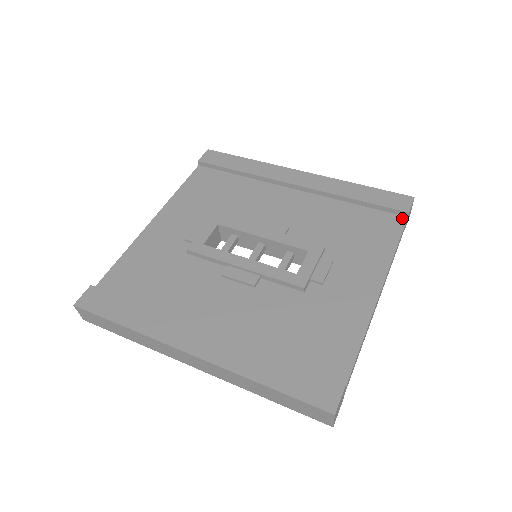
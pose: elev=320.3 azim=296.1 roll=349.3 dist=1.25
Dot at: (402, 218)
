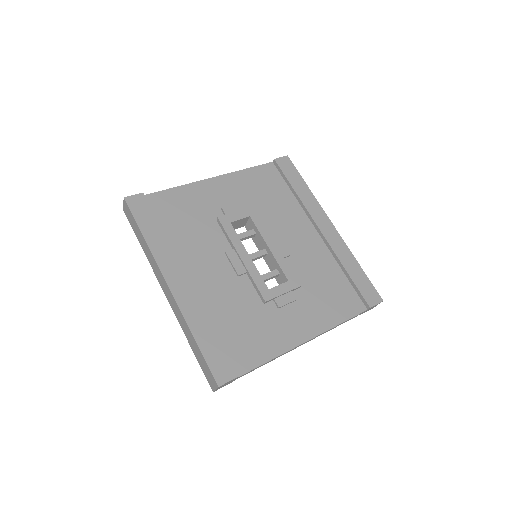
Dot at: (364, 307)
